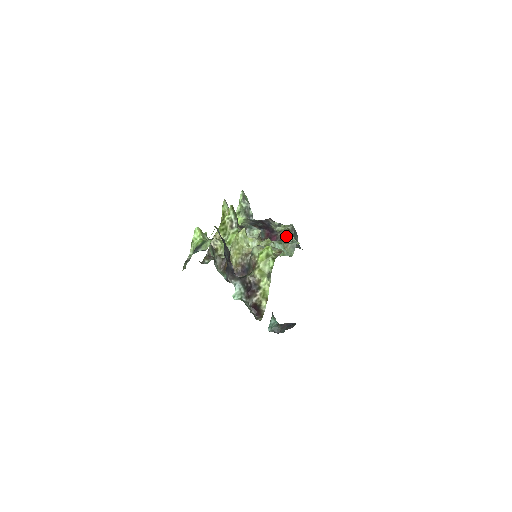
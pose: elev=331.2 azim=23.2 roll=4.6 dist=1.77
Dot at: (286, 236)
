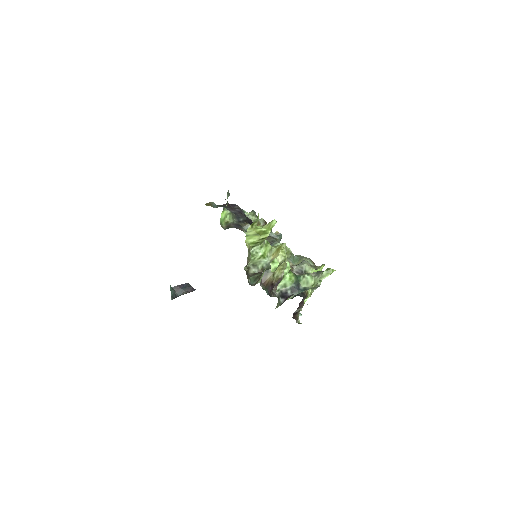
Dot at: occluded
